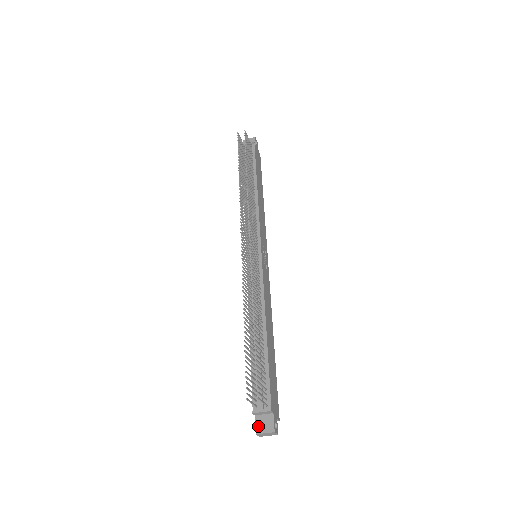
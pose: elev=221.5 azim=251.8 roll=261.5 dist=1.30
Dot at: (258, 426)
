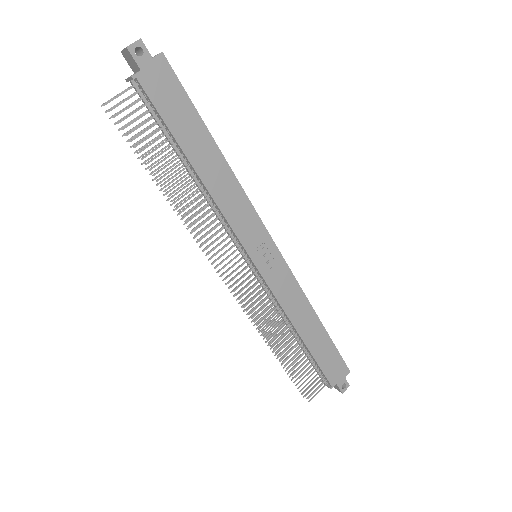
Dot at: occluded
